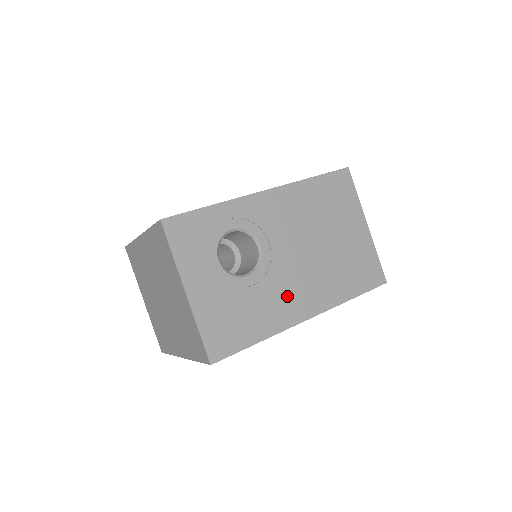
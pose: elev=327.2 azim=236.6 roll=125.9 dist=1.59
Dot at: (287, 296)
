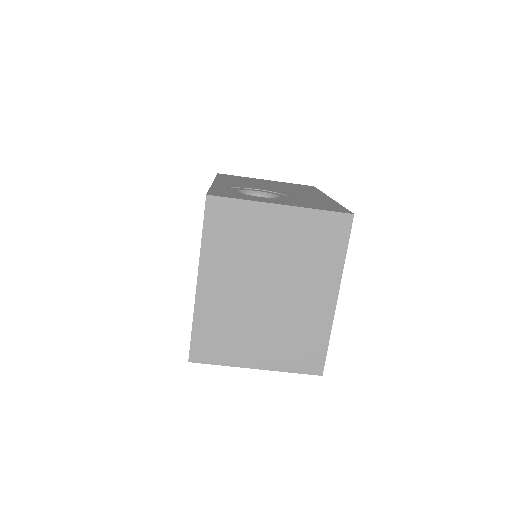
Dot at: occluded
